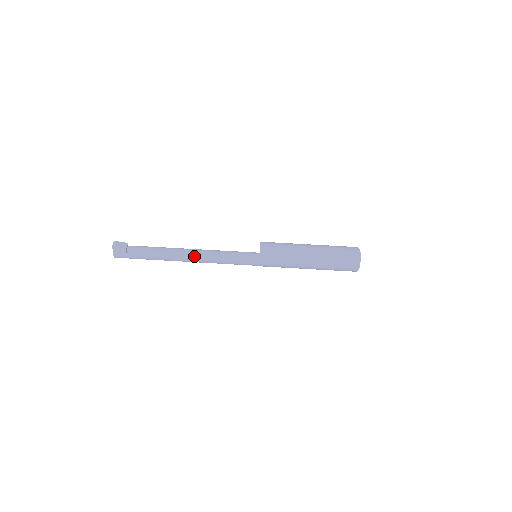
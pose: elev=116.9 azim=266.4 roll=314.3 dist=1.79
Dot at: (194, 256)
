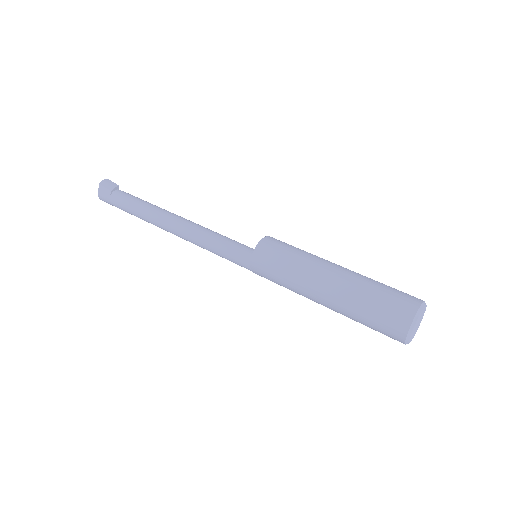
Dot at: (177, 226)
